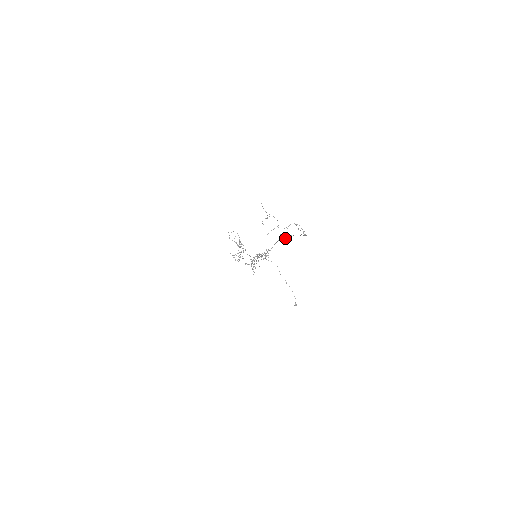
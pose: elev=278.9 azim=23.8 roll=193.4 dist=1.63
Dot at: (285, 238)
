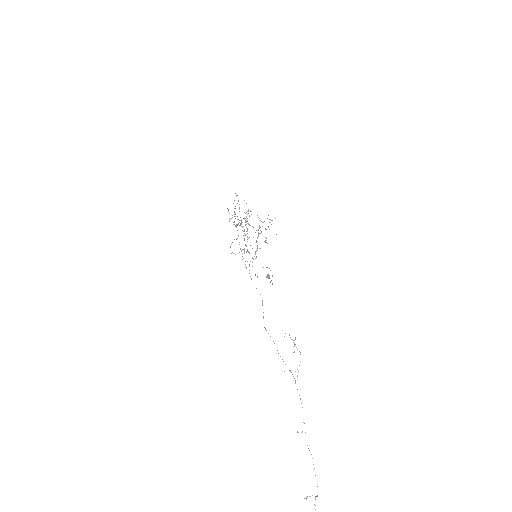
Dot at: occluded
